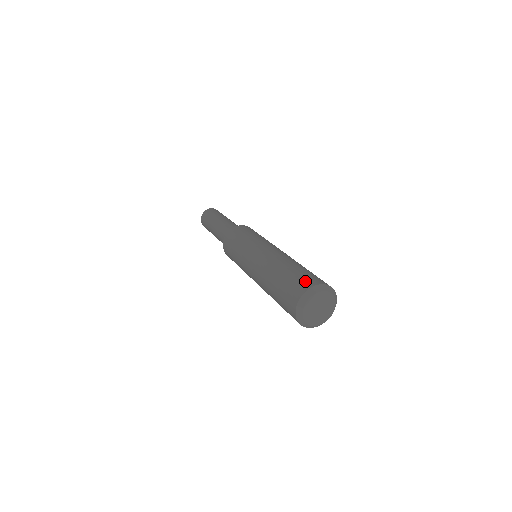
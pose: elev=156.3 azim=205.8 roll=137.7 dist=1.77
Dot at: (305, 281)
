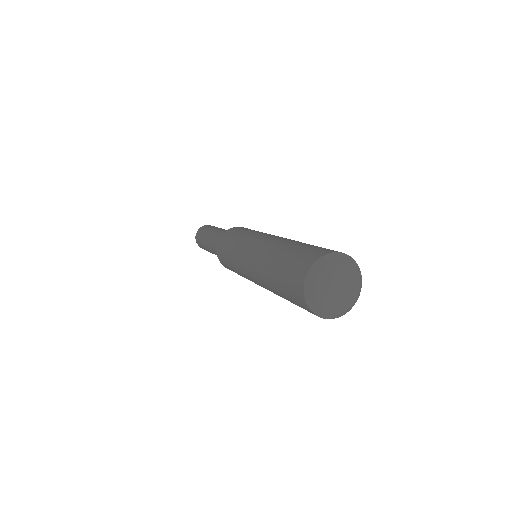
Dot at: (296, 275)
